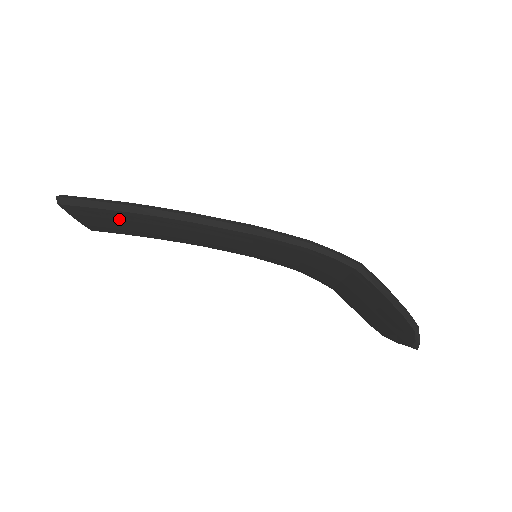
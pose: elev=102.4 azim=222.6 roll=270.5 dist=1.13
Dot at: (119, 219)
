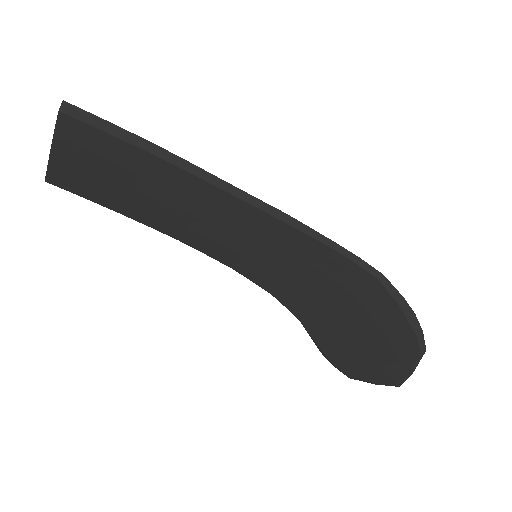
Dot at: (119, 163)
